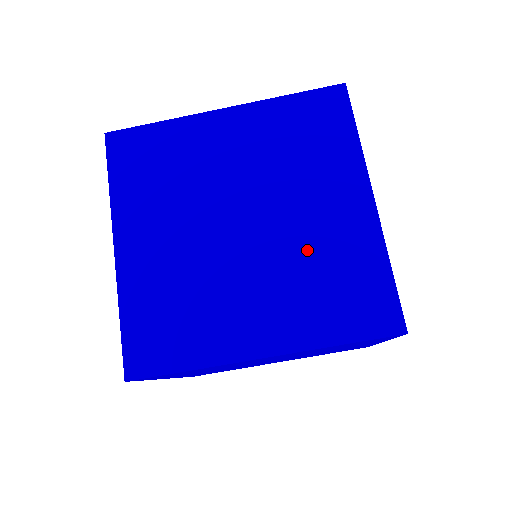
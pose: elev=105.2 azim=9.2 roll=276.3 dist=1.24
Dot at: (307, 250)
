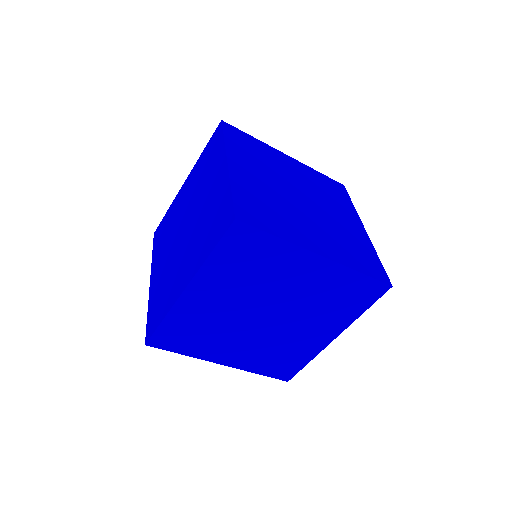
Dot at: (338, 228)
